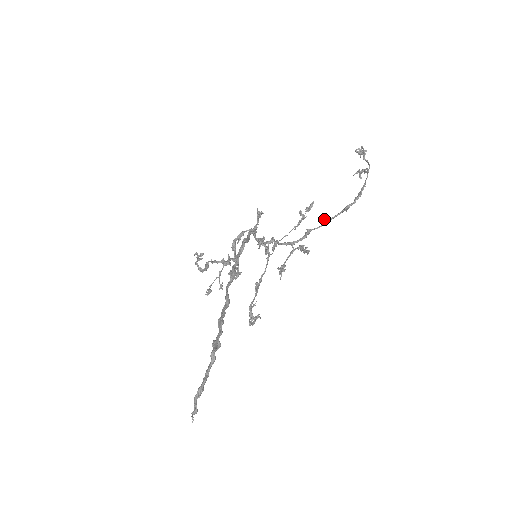
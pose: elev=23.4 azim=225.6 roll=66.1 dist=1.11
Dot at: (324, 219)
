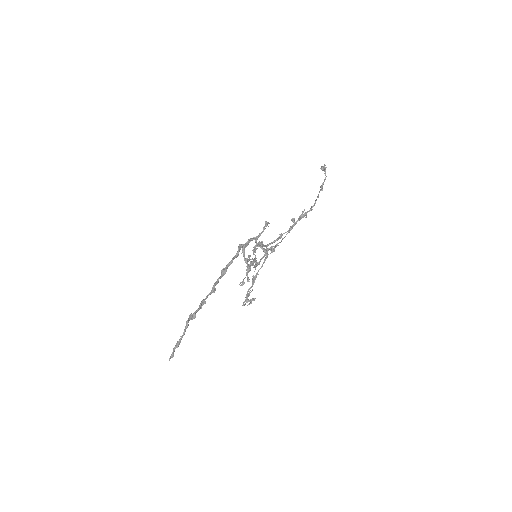
Dot at: occluded
